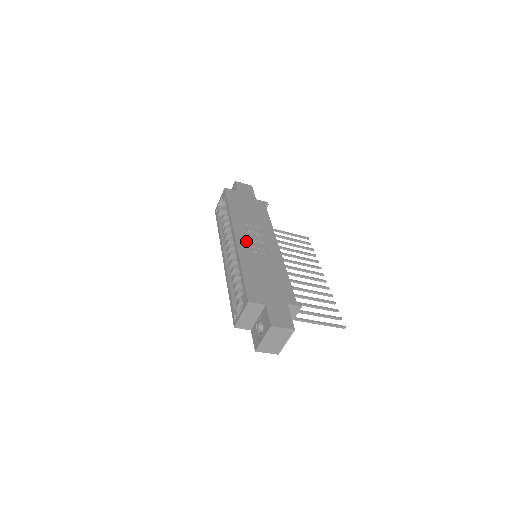
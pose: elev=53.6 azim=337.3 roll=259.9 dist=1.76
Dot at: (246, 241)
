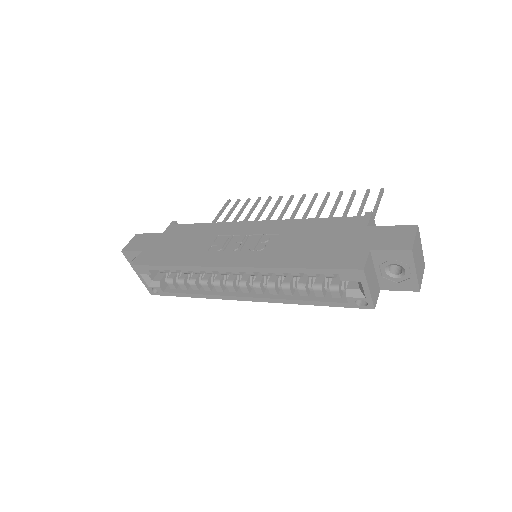
Dot at: (241, 255)
